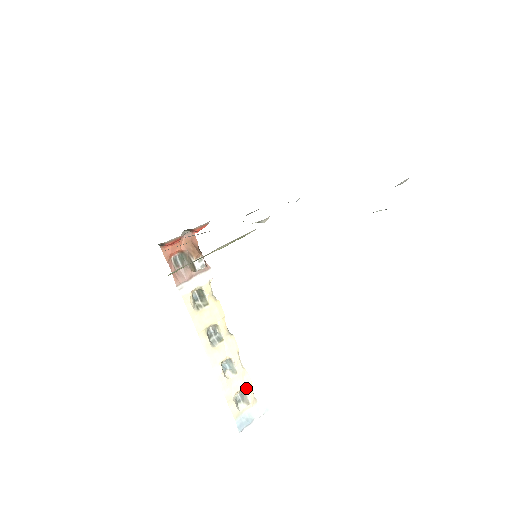
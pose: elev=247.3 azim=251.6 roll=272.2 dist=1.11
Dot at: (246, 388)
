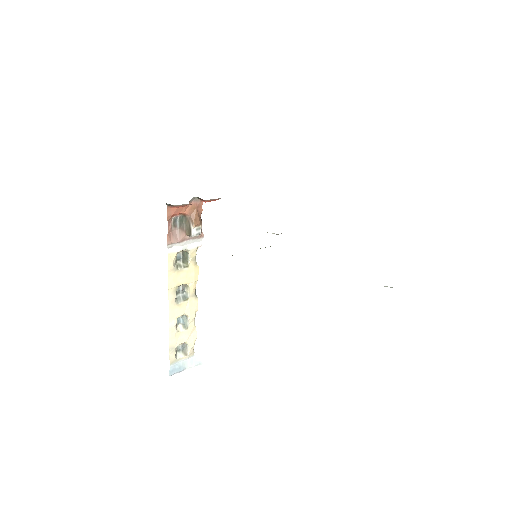
Dot at: (190, 342)
